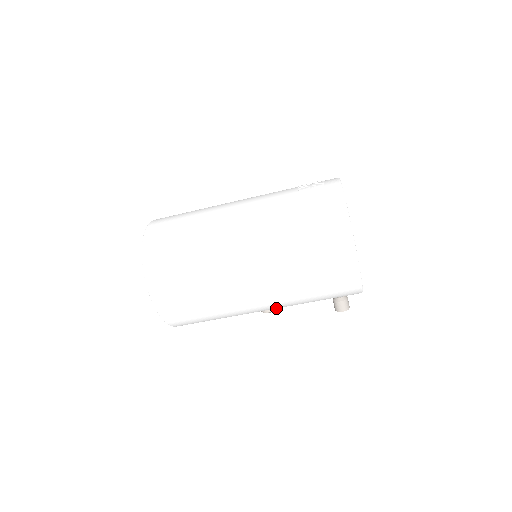
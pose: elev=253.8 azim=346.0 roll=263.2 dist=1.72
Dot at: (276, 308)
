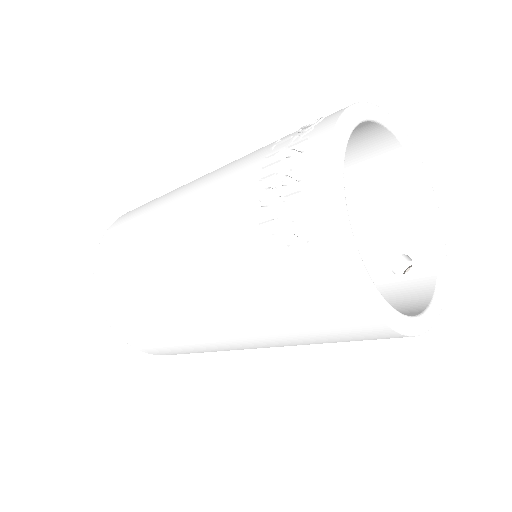
Dot at: occluded
